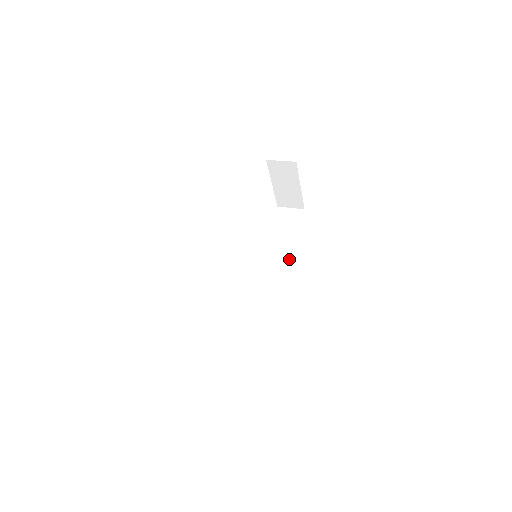
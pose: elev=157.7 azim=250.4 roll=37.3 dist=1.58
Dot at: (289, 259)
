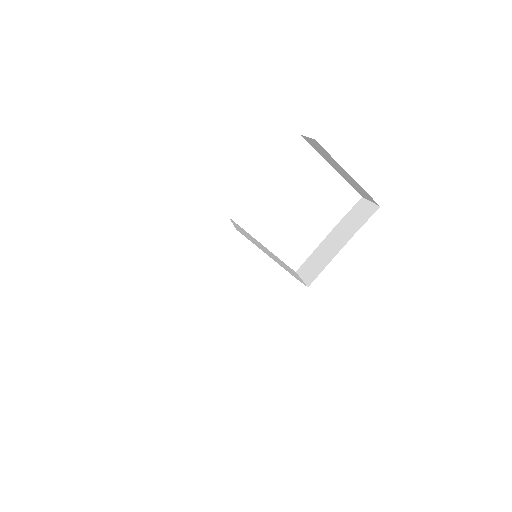
Dot at: (320, 271)
